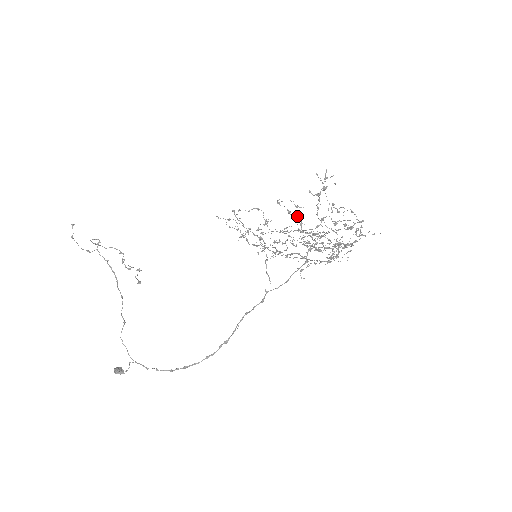
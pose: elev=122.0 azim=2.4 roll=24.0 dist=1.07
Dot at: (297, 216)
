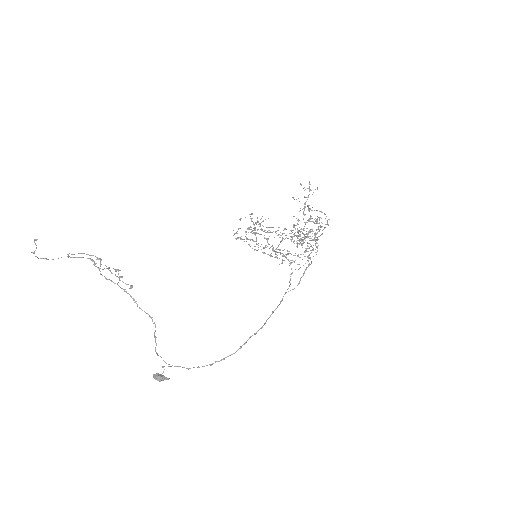
Dot at: occluded
